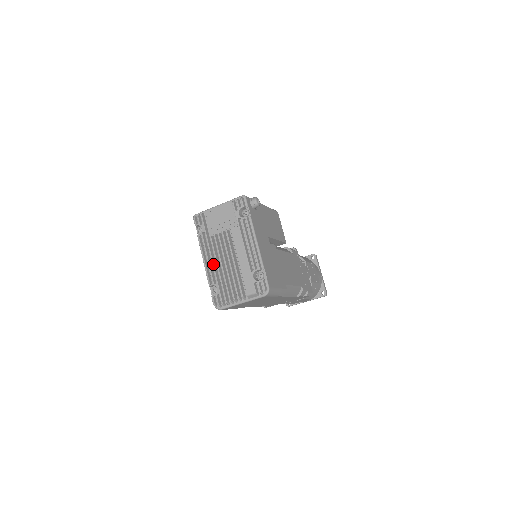
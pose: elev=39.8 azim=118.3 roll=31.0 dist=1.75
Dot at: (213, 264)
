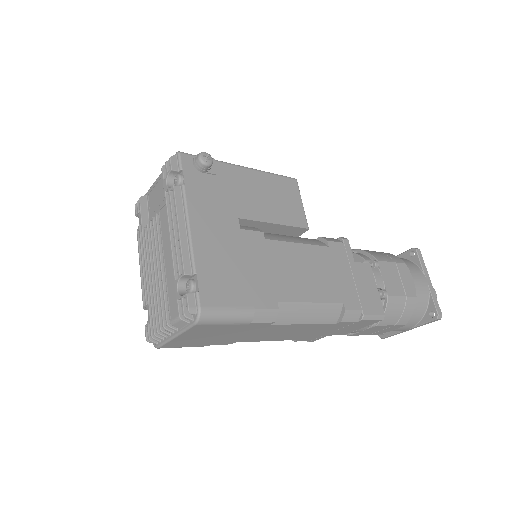
Dot at: (145, 273)
